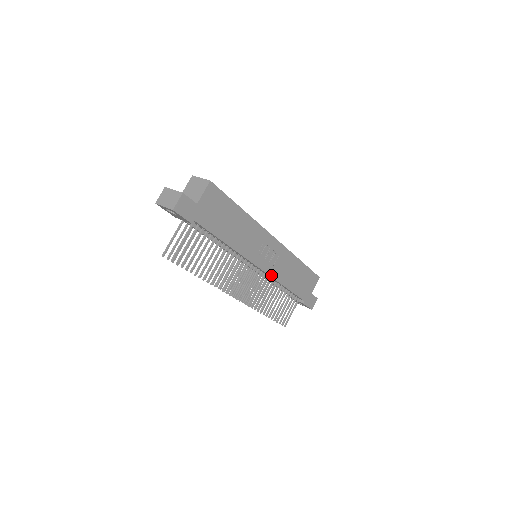
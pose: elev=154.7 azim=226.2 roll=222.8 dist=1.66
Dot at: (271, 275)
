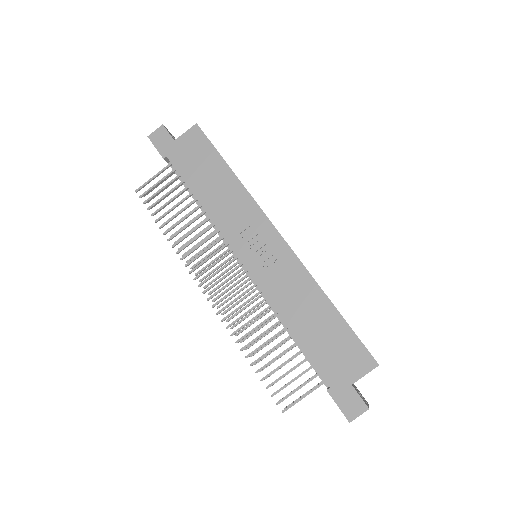
Dot at: (261, 286)
